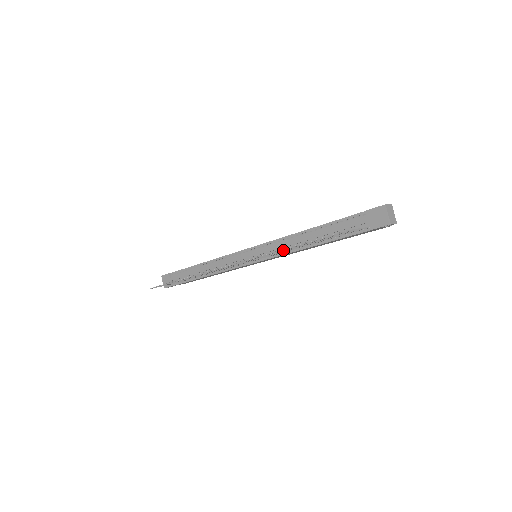
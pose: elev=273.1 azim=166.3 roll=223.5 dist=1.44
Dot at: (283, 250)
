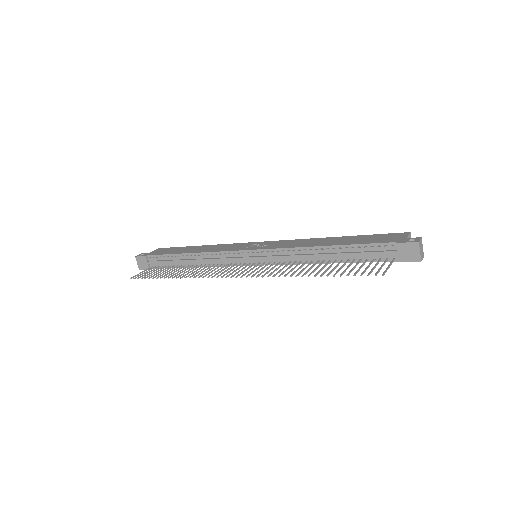
Dot at: (303, 275)
